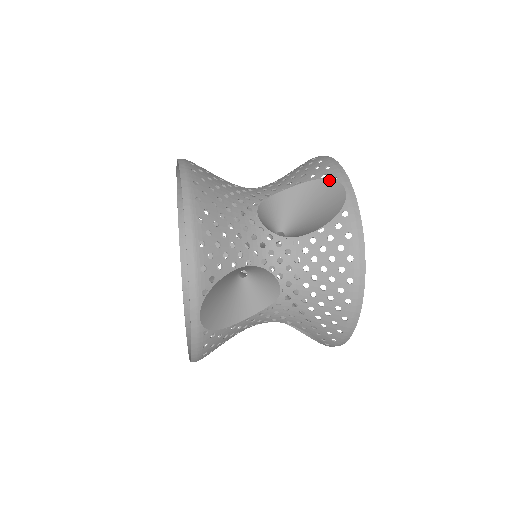
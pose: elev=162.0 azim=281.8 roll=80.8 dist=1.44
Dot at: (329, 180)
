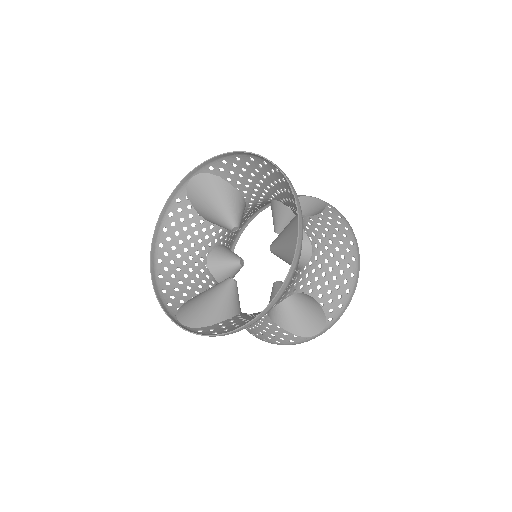
Dot at: (303, 197)
